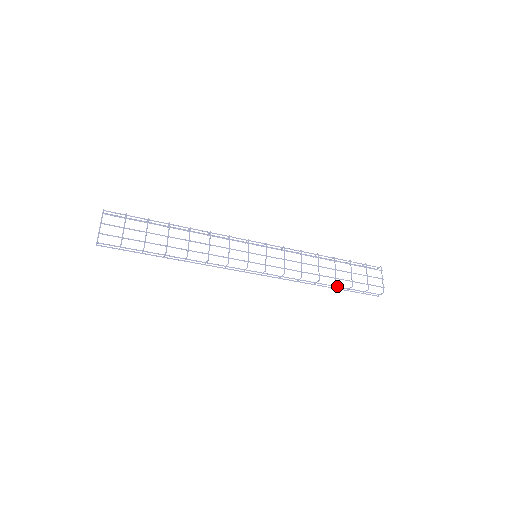
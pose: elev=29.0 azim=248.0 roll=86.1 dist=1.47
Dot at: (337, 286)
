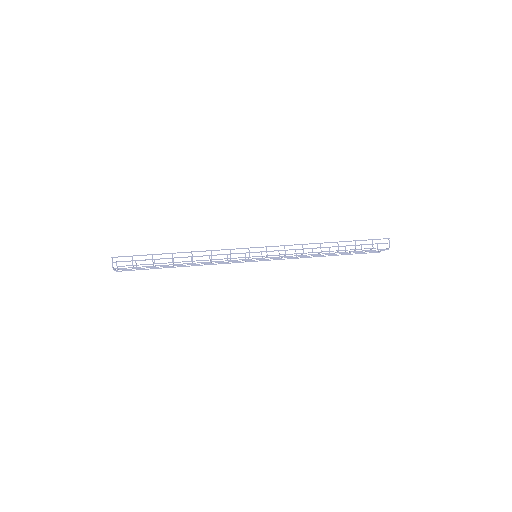
Dot at: occluded
